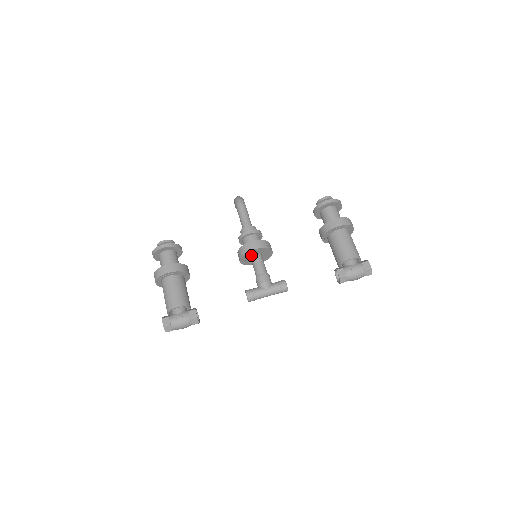
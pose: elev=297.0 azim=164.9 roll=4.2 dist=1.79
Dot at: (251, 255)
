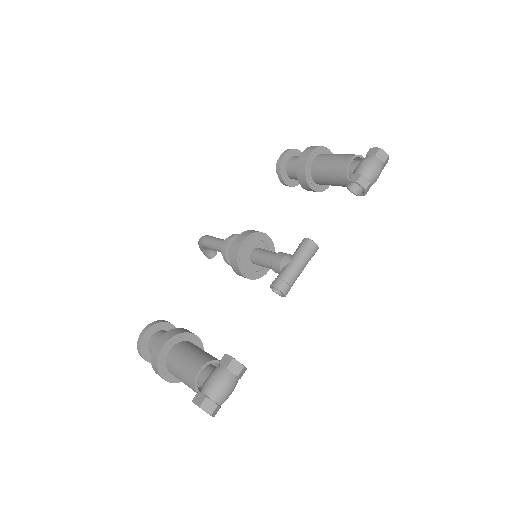
Dot at: (248, 256)
